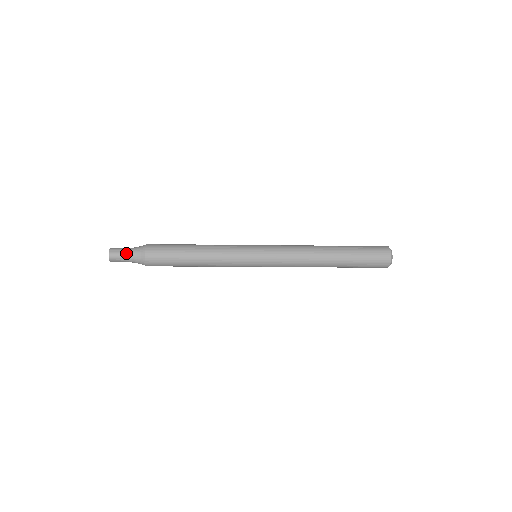
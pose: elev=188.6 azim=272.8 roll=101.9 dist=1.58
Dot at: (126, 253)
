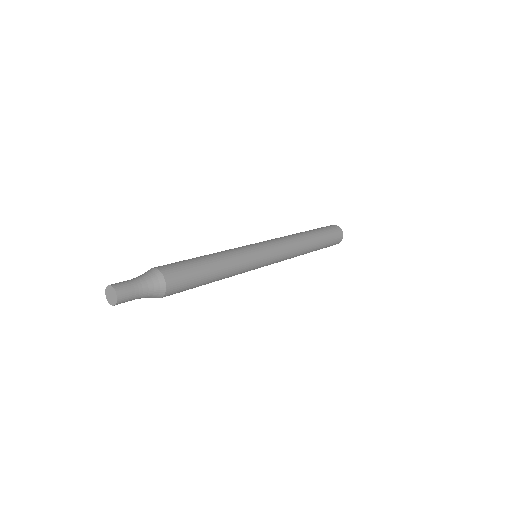
Dot at: (139, 290)
